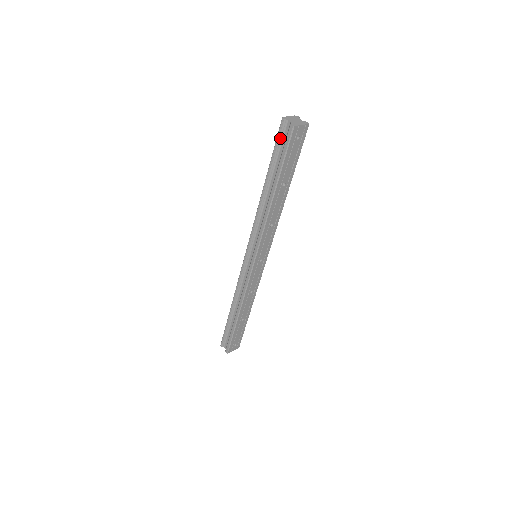
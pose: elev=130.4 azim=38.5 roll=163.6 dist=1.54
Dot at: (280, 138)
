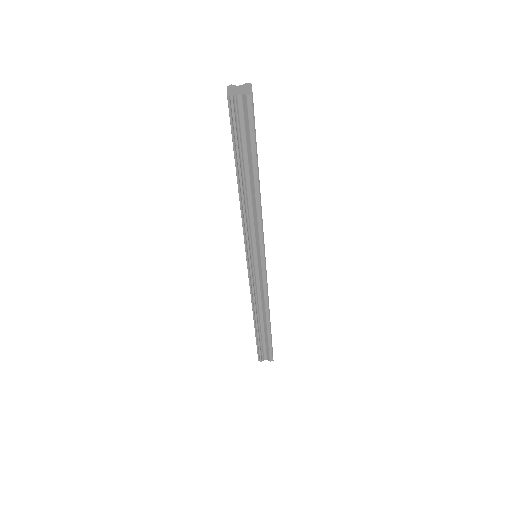
Dot at: (236, 120)
